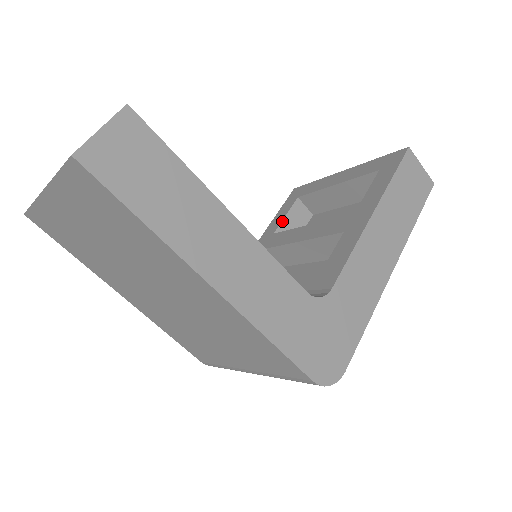
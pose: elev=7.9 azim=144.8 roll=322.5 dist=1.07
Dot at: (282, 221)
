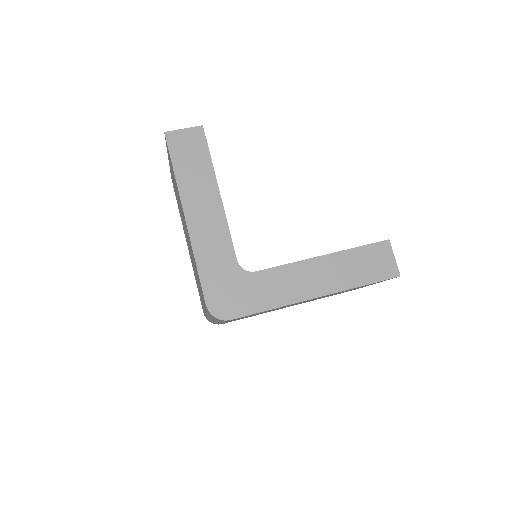
Dot at: occluded
